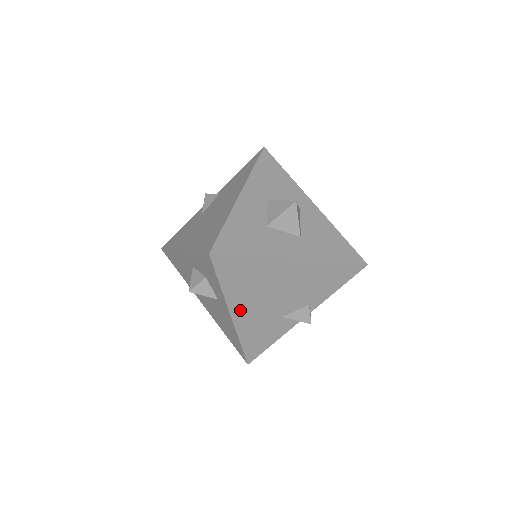
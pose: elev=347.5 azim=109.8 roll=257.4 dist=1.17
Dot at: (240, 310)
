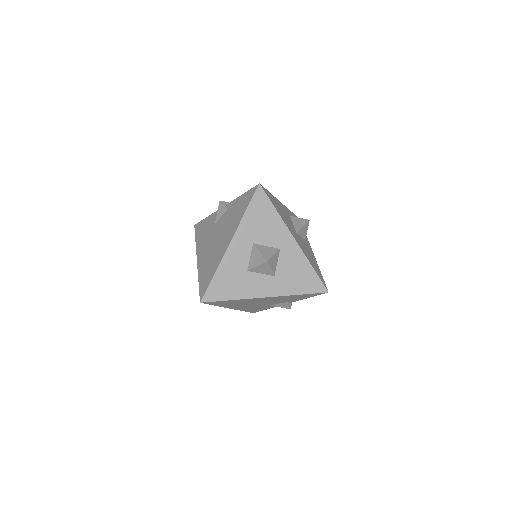
Dot at: (235, 307)
